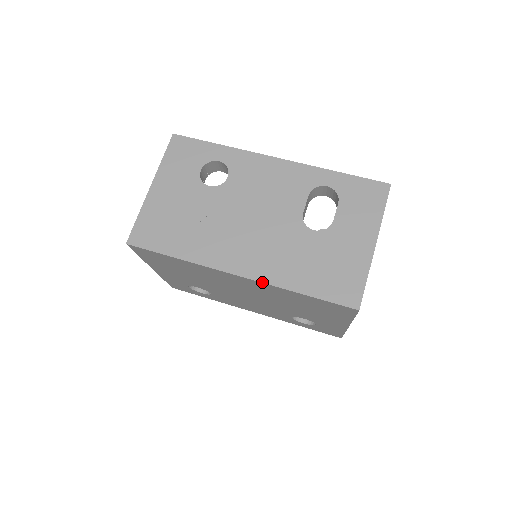
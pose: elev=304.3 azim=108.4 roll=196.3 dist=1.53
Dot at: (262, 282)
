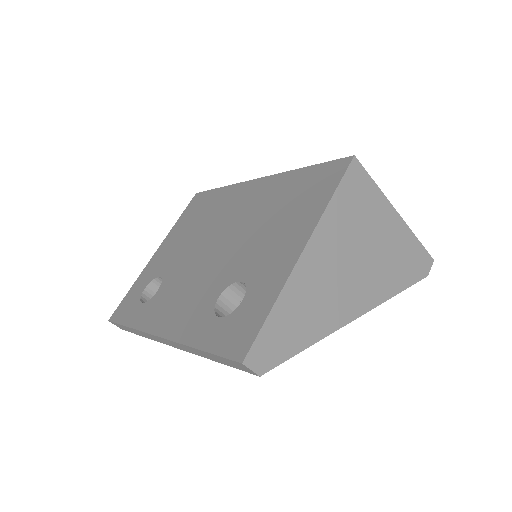
Dot at: (275, 175)
